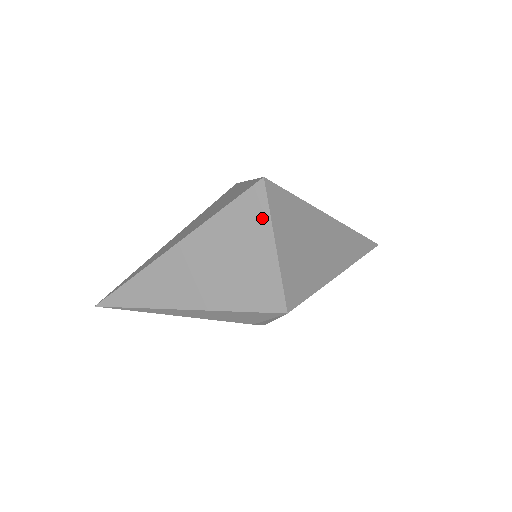
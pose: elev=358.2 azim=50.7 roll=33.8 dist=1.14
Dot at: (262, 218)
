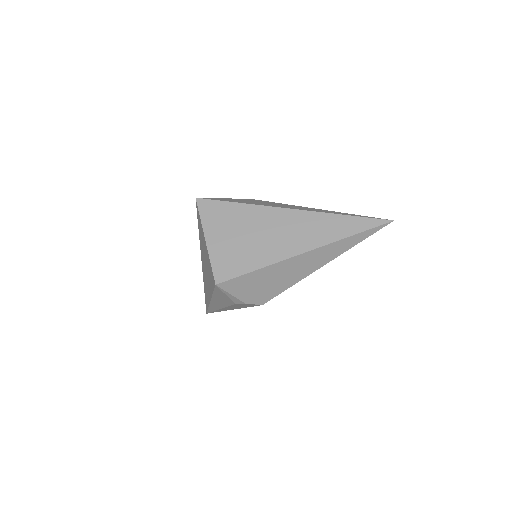
Dot at: (201, 224)
